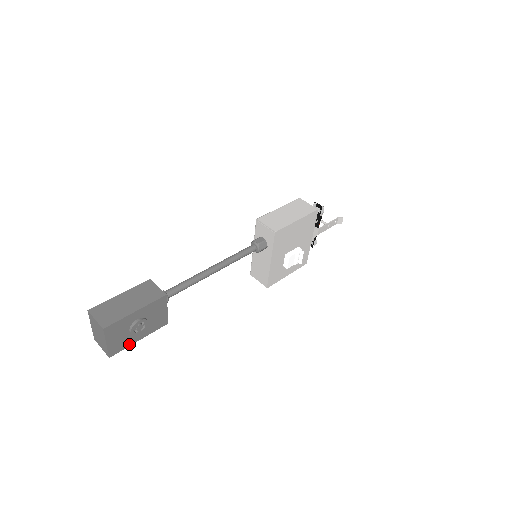
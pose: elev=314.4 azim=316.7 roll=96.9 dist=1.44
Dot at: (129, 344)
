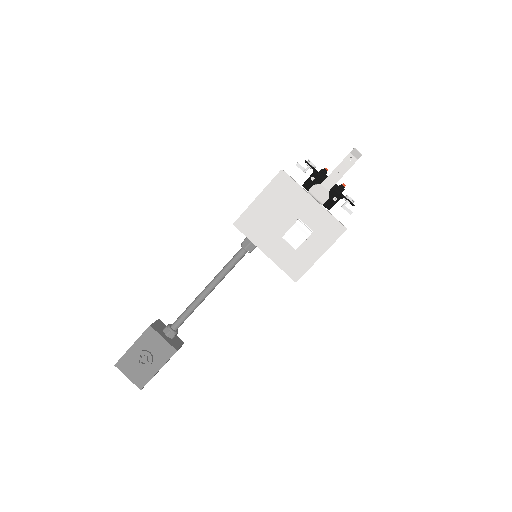
Dot at: (151, 376)
